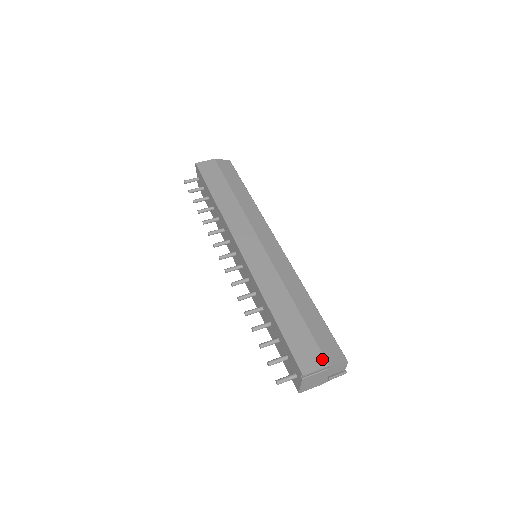
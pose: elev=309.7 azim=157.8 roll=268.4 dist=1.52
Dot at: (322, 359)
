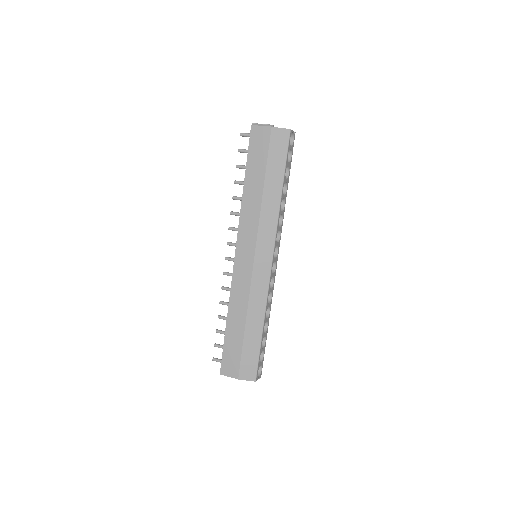
Dot at: (237, 373)
